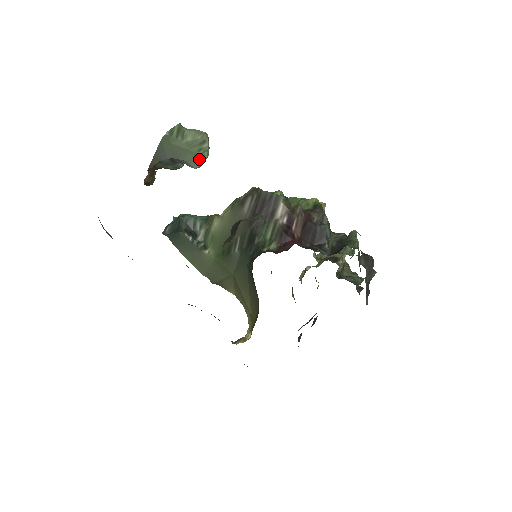
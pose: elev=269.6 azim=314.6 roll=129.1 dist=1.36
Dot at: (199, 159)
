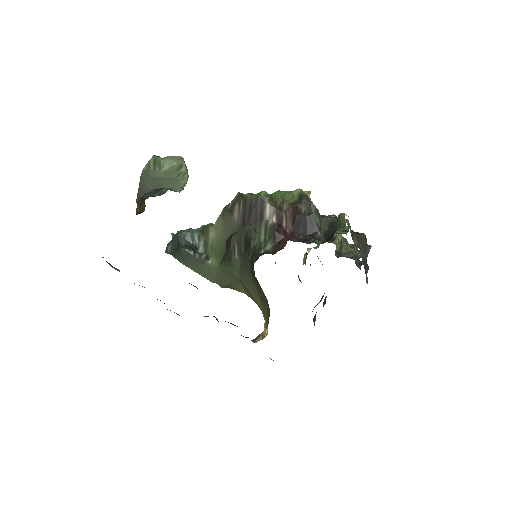
Dot at: (180, 183)
